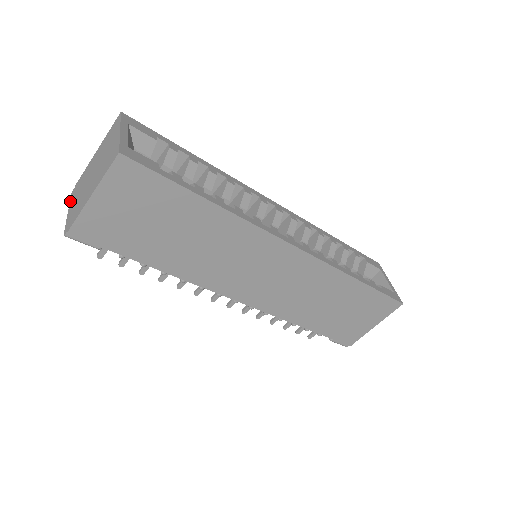
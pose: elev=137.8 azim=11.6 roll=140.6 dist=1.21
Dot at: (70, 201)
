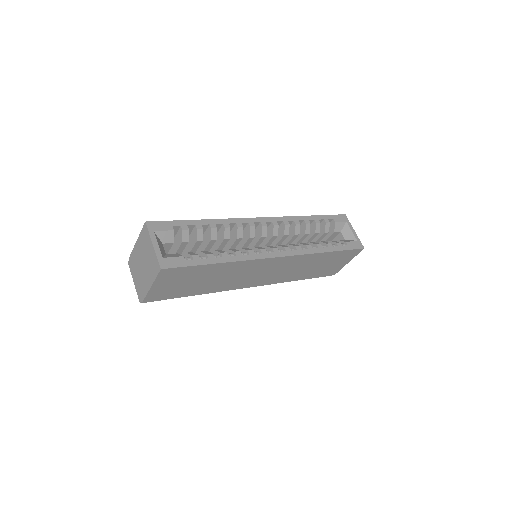
Dot at: (131, 272)
